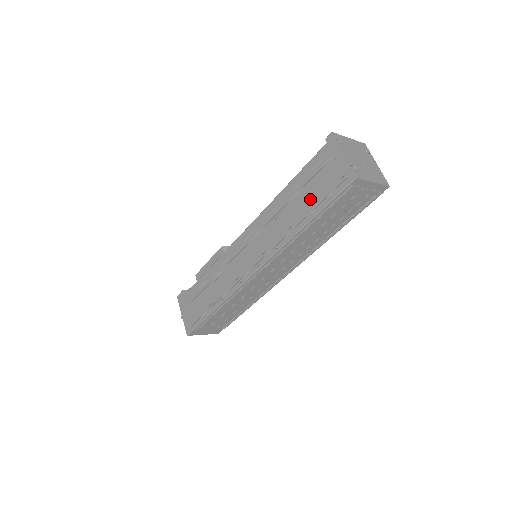
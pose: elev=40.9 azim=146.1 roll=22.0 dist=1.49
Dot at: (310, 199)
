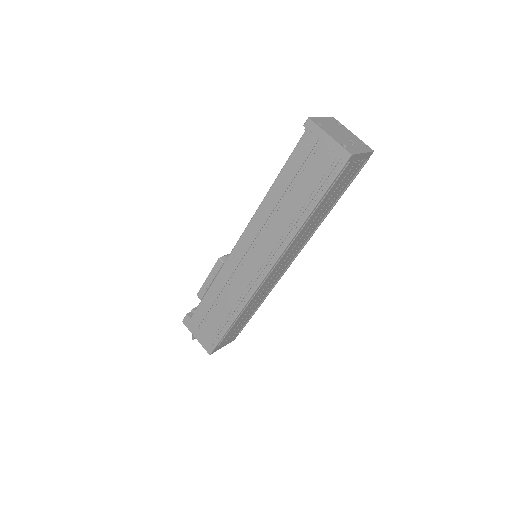
Dot at: (307, 187)
